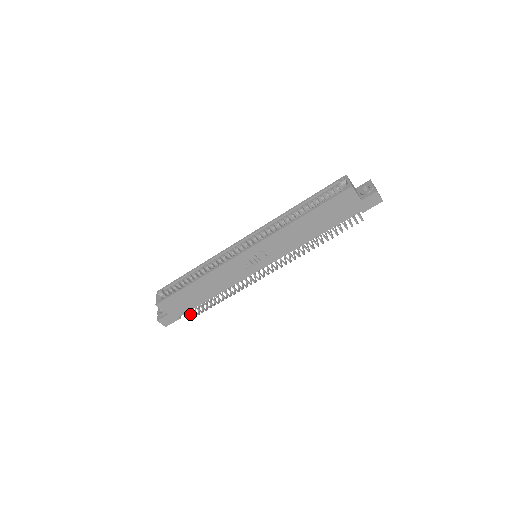
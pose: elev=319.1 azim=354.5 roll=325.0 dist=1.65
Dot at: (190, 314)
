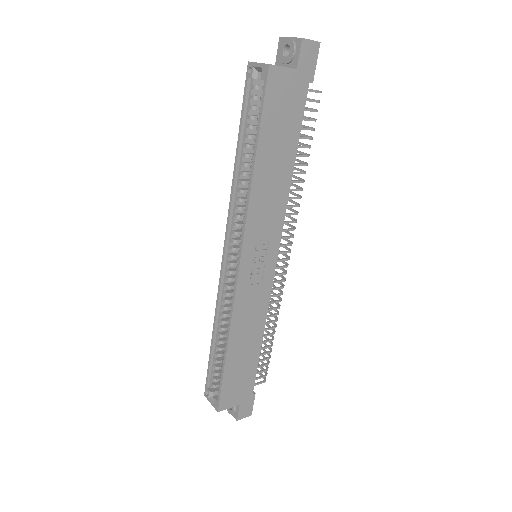
Dot at: (259, 378)
